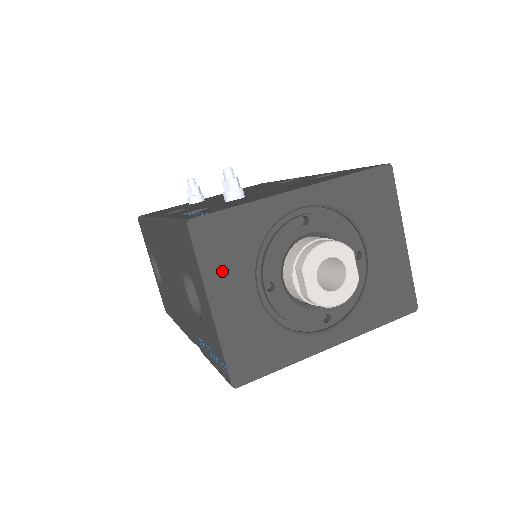
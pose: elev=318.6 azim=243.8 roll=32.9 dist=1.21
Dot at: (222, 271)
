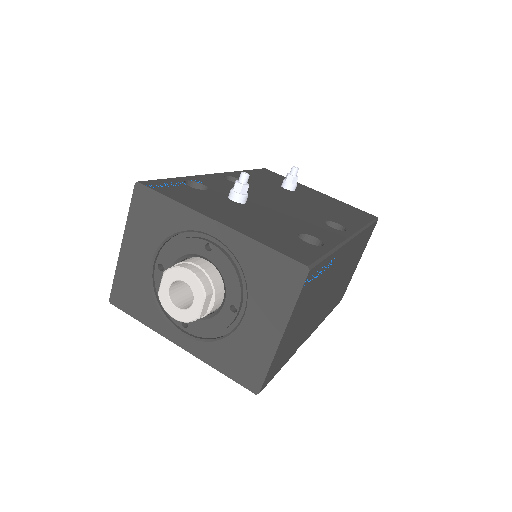
Dot at: (139, 230)
